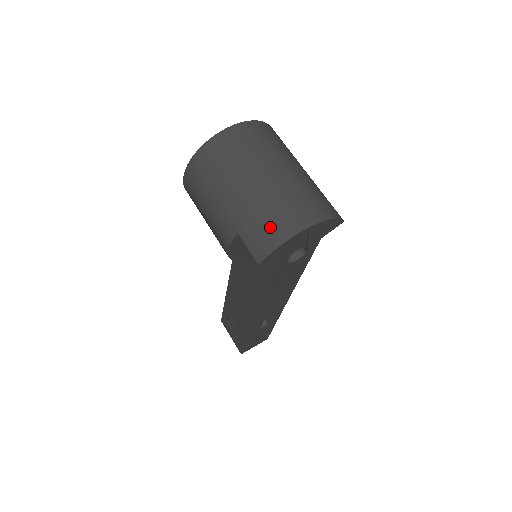
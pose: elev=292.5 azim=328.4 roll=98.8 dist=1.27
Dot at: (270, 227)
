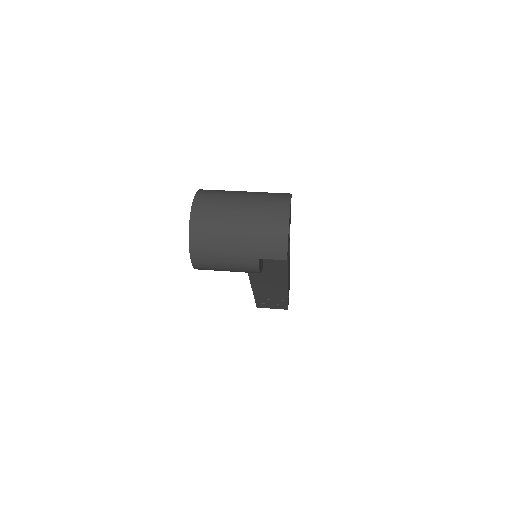
Dot at: (273, 239)
